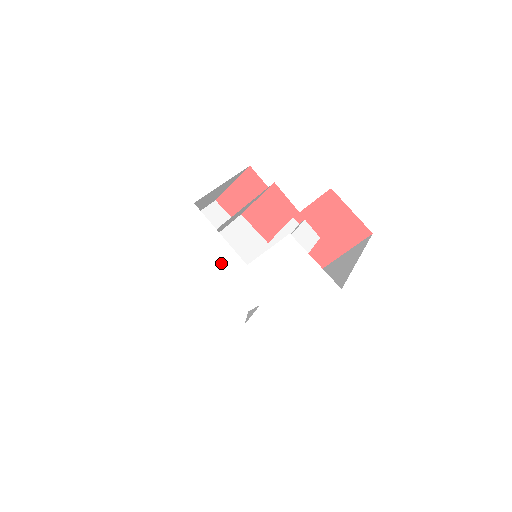
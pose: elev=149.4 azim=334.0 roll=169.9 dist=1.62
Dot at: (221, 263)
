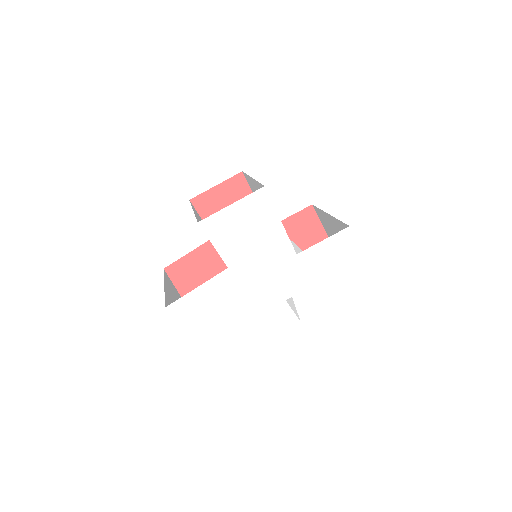
Dot at: (269, 251)
